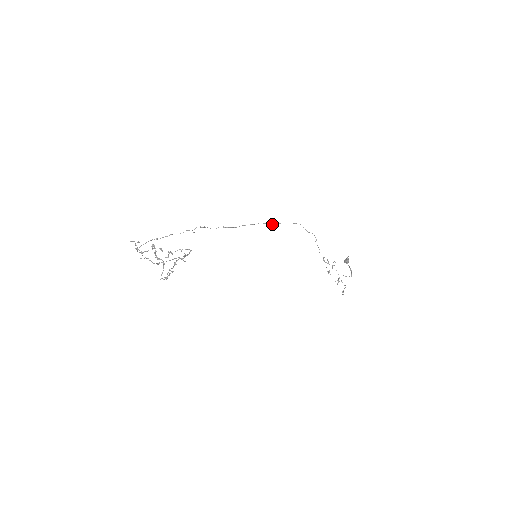
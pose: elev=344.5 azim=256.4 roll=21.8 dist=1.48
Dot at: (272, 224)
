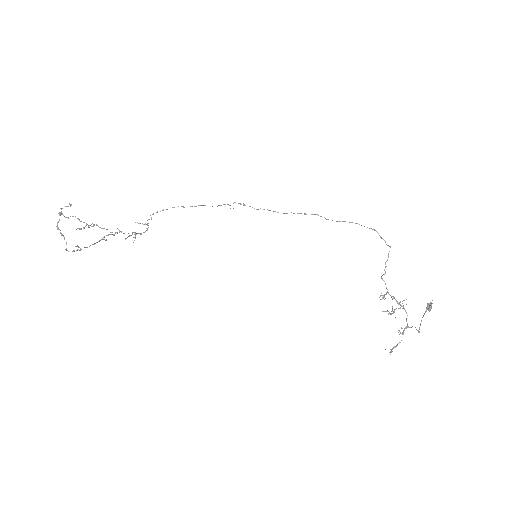
Dot at: (332, 220)
